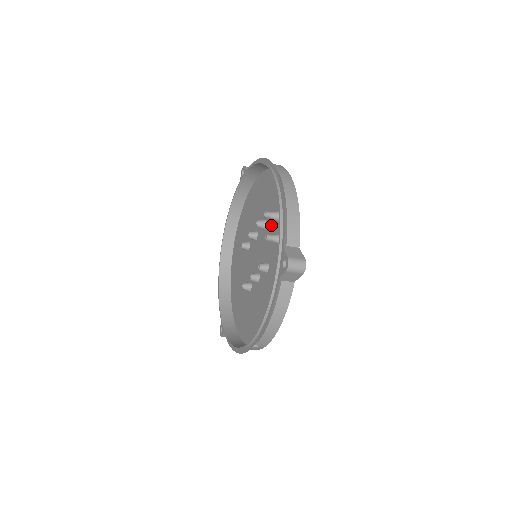
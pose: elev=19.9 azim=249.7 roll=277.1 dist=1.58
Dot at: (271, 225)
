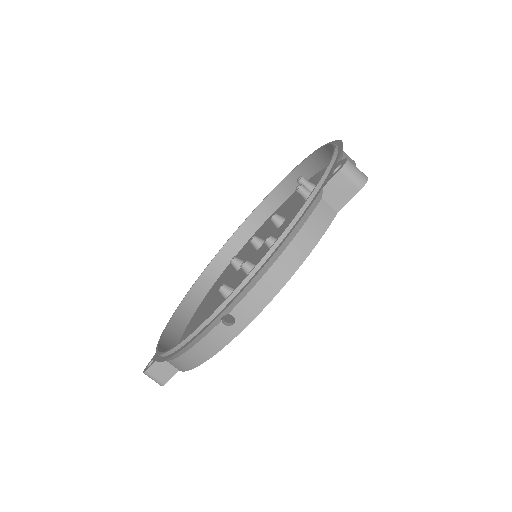
Dot at: (297, 210)
